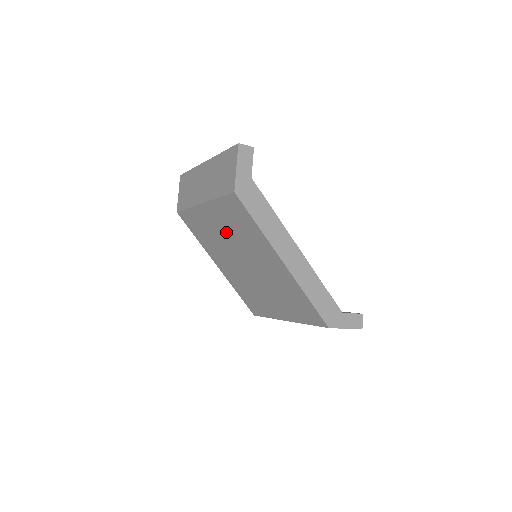
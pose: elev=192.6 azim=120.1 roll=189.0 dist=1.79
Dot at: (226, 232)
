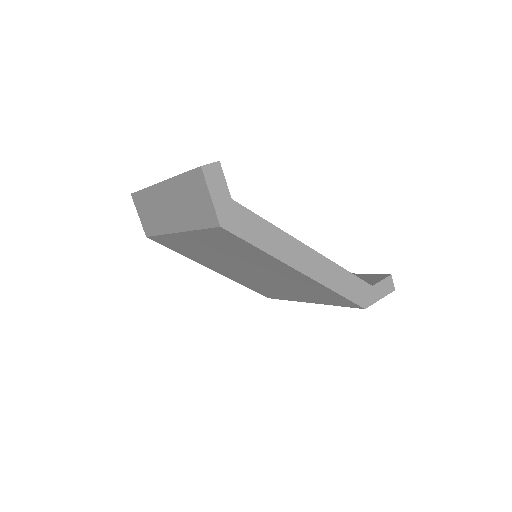
Dot at: (217, 251)
